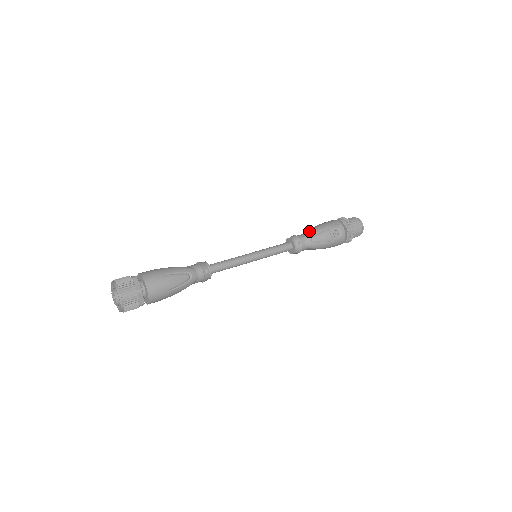
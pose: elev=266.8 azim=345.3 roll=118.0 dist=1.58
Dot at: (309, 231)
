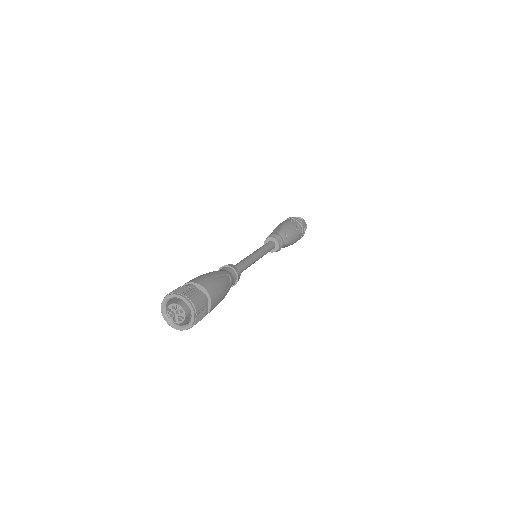
Dot at: (280, 229)
